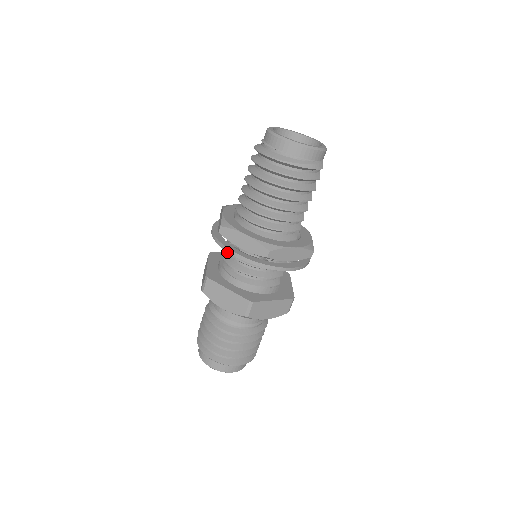
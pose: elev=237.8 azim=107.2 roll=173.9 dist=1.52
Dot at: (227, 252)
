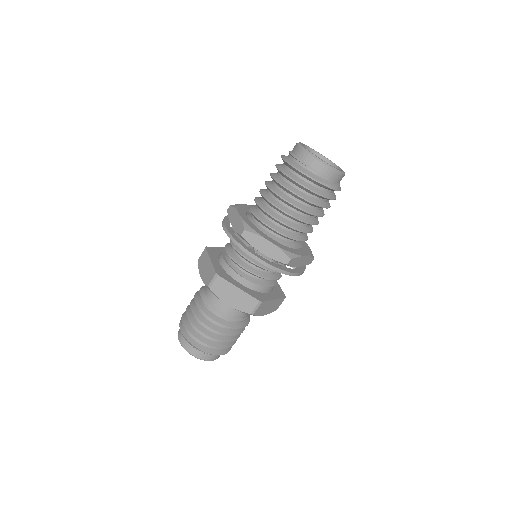
Dot at: (238, 252)
